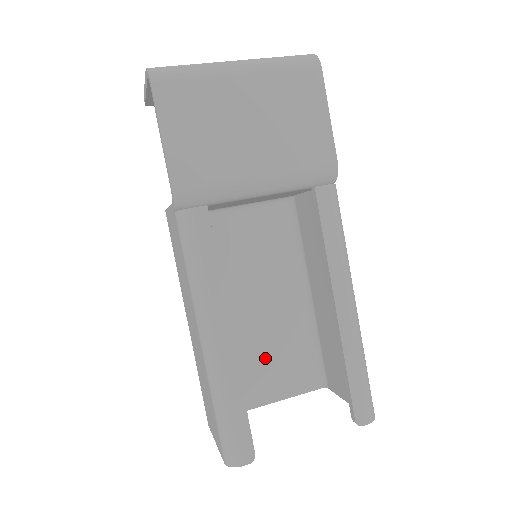
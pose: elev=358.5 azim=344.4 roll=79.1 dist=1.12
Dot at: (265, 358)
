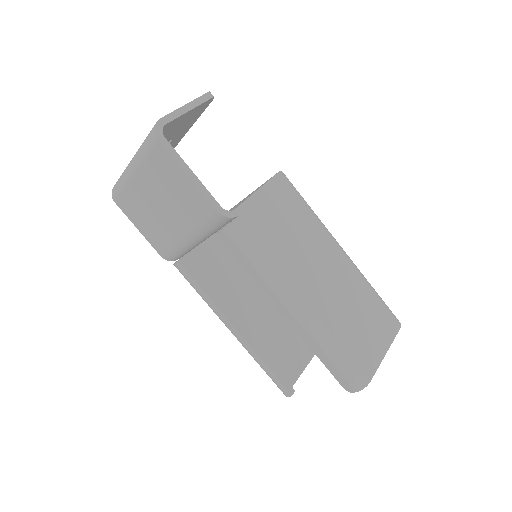
Dot at: occluded
